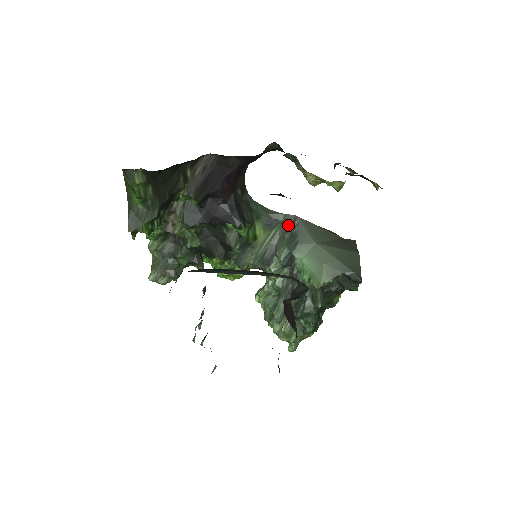
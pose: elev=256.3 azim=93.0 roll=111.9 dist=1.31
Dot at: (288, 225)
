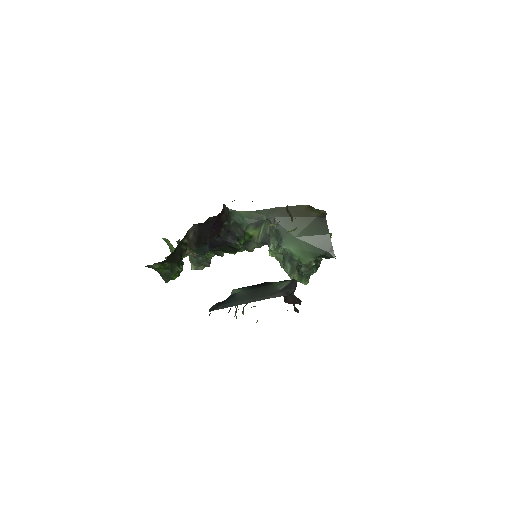
Dot at: (271, 223)
